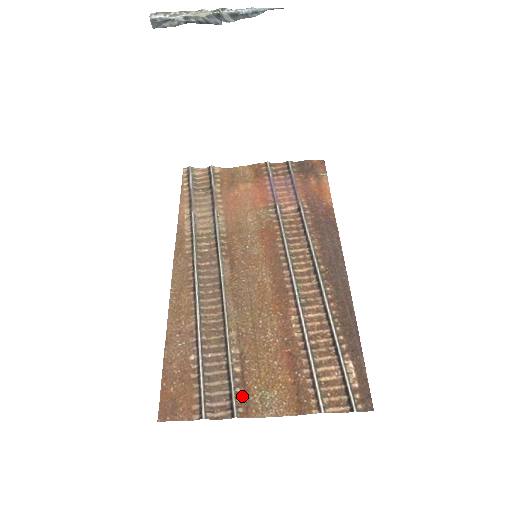
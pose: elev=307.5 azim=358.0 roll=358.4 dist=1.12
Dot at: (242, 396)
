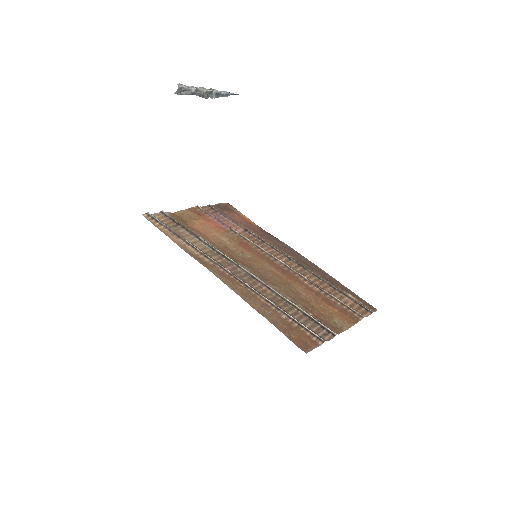
Dot at: (327, 325)
